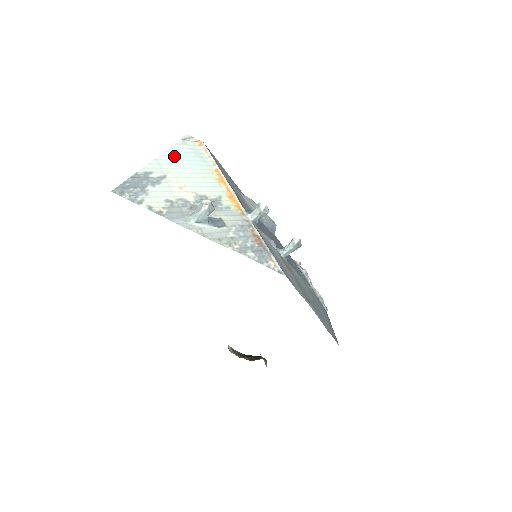
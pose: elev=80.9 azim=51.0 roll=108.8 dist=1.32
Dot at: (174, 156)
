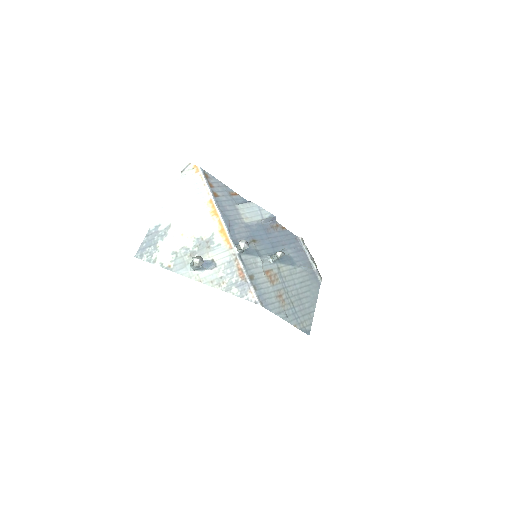
Dot at: (176, 197)
